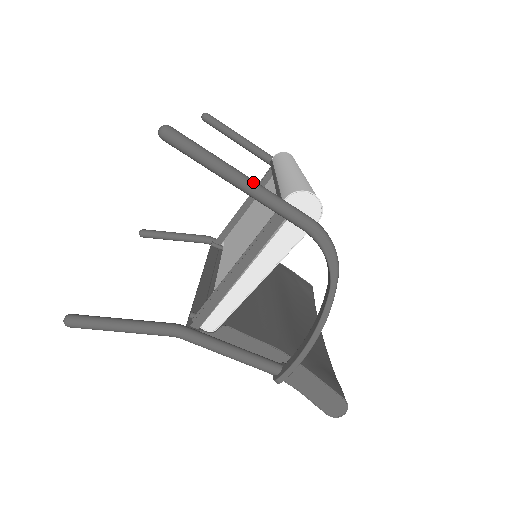
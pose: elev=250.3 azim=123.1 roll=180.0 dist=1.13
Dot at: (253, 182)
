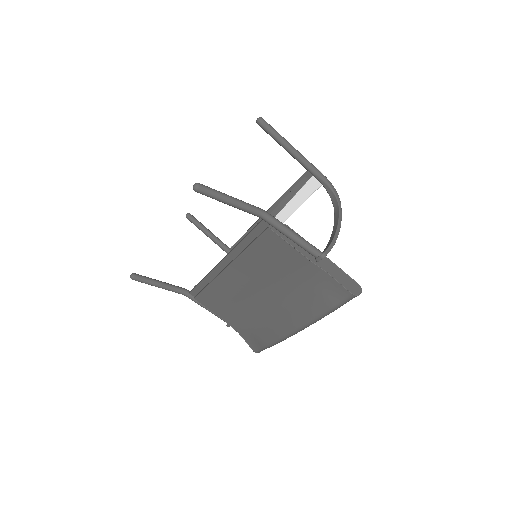
Dot at: (298, 152)
